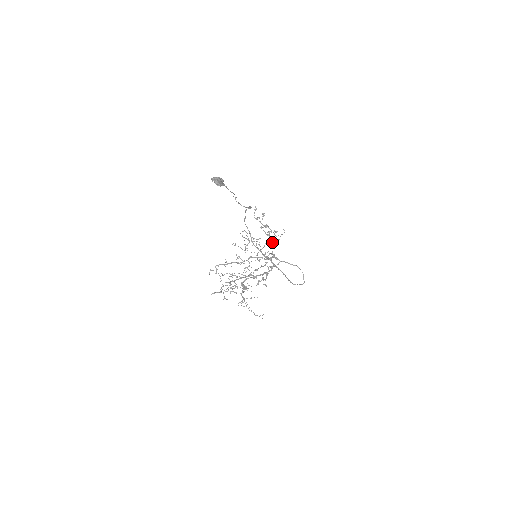
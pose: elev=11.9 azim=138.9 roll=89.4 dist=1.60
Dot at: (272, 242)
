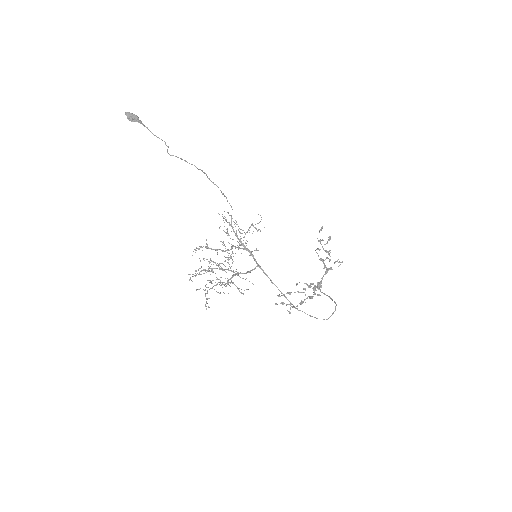
Dot at: (327, 271)
